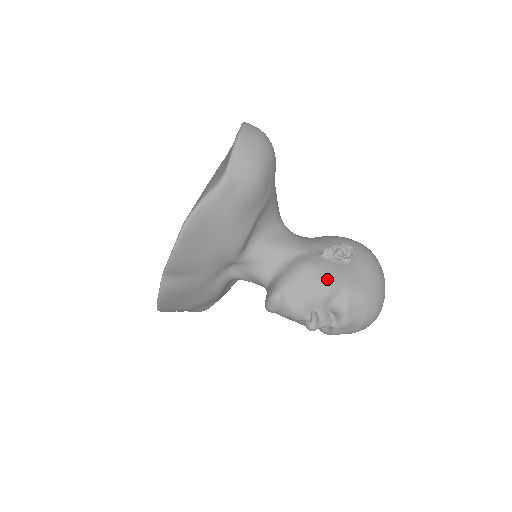
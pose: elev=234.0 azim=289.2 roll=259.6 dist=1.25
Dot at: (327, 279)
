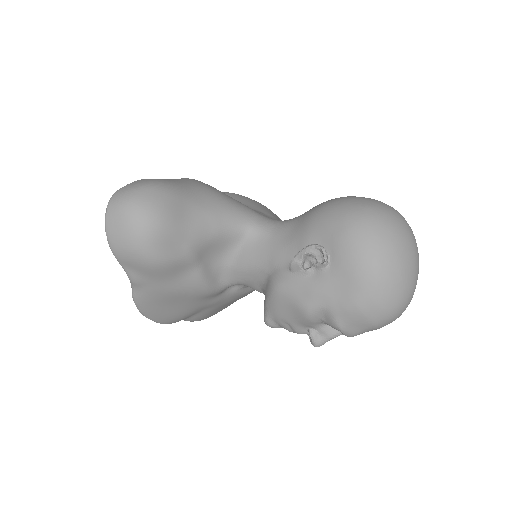
Dot at: (300, 304)
